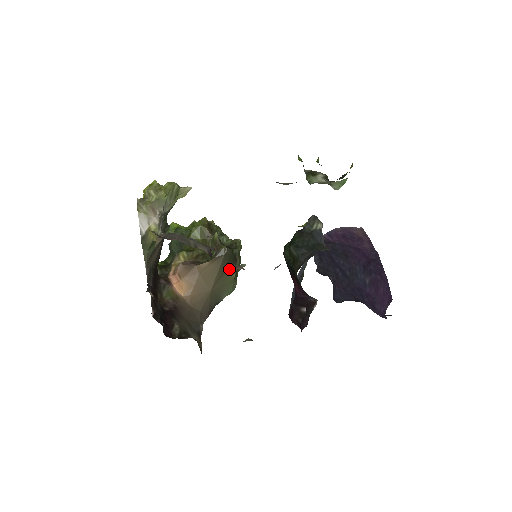
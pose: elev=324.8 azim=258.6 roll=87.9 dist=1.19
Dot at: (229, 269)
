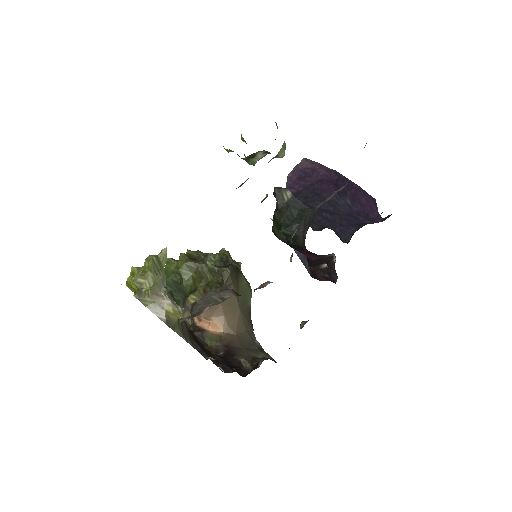
Dot at: (239, 281)
